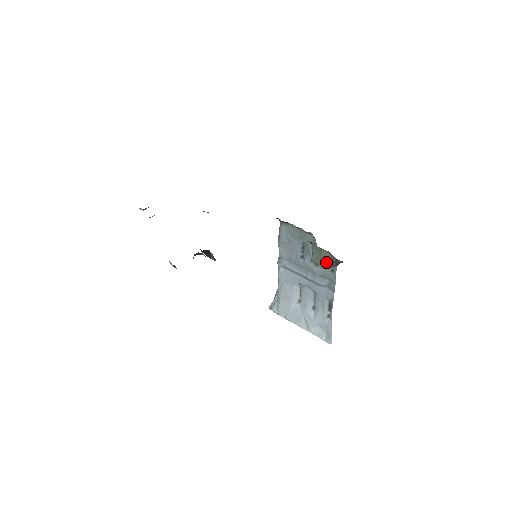
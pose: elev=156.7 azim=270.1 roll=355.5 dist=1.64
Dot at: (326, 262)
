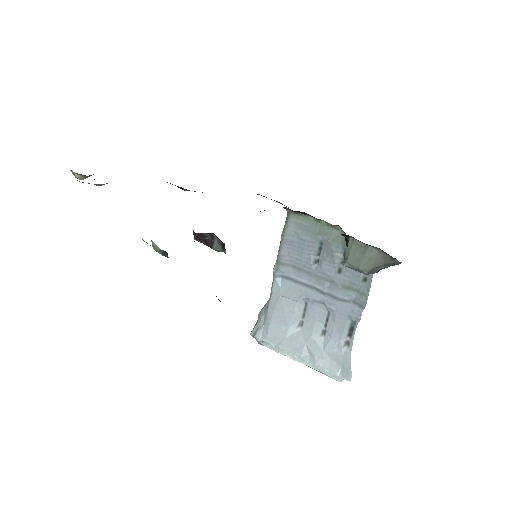
Dot at: (372, 264)
